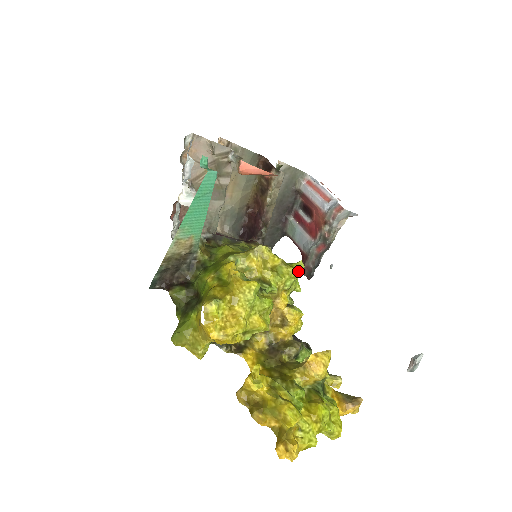
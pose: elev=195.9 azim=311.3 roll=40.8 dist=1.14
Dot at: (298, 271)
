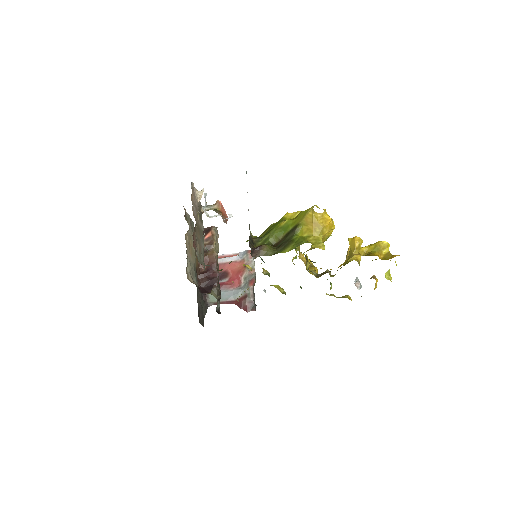
Dot at: occluded
